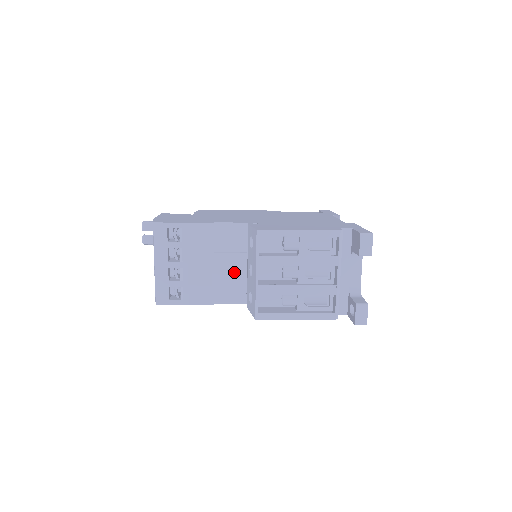
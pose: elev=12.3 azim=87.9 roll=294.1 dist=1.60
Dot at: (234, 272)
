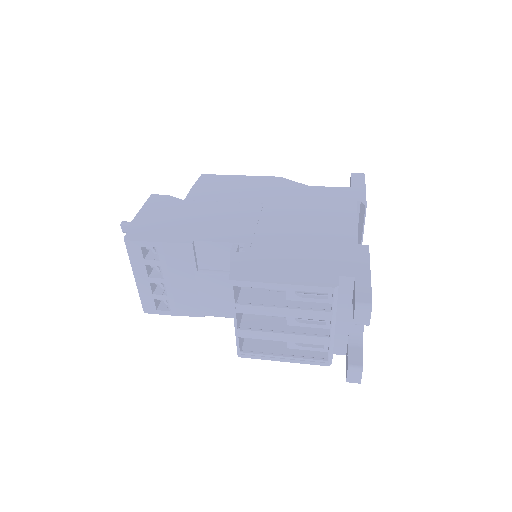
Dot at: (222, 291)
